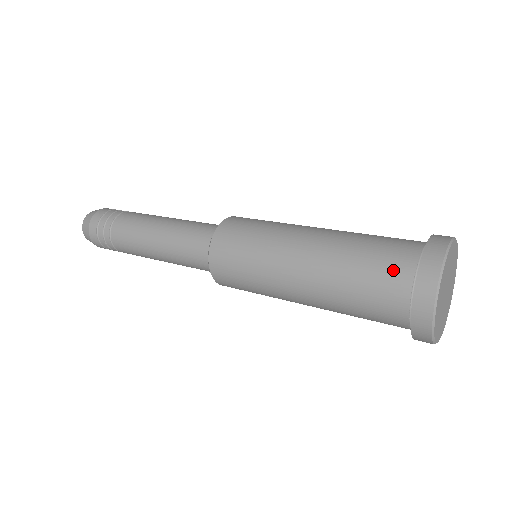
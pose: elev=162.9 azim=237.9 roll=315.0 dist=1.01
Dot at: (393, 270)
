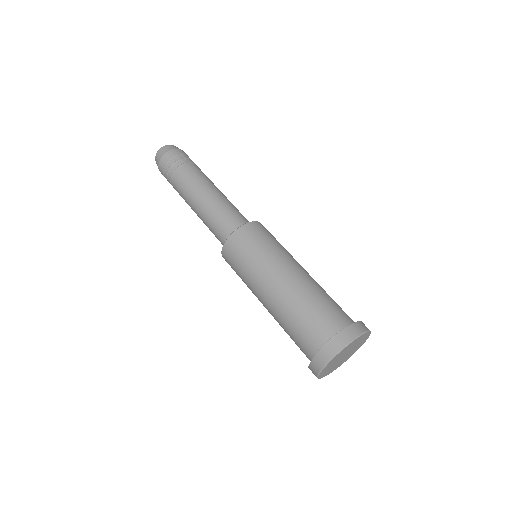
Dot at: (303, 348)
